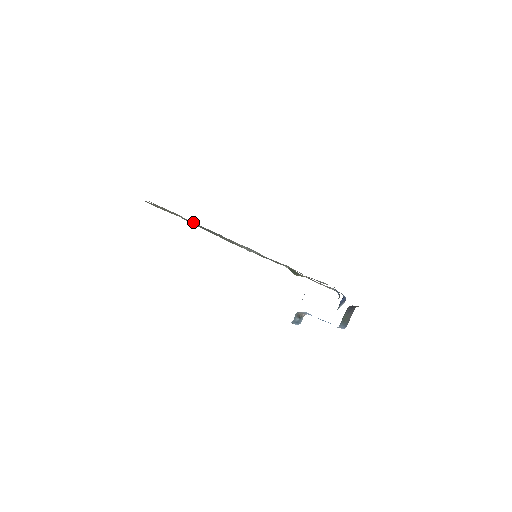
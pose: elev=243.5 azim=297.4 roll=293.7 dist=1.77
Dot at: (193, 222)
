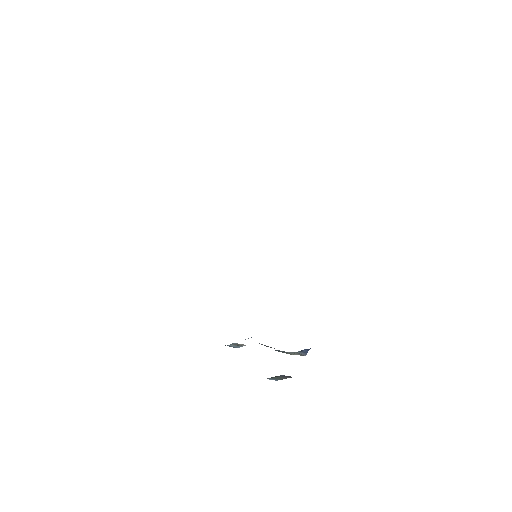
Dot at: occluded
